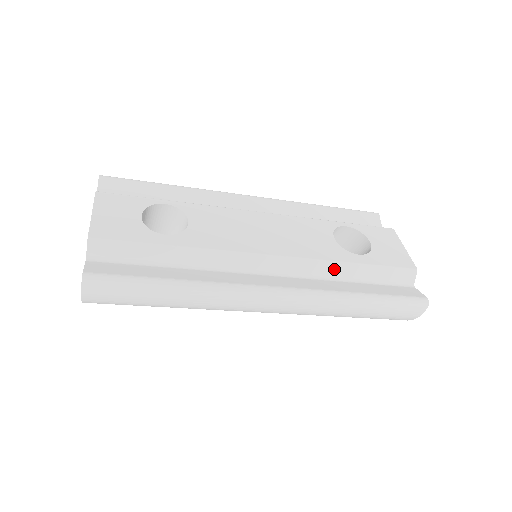
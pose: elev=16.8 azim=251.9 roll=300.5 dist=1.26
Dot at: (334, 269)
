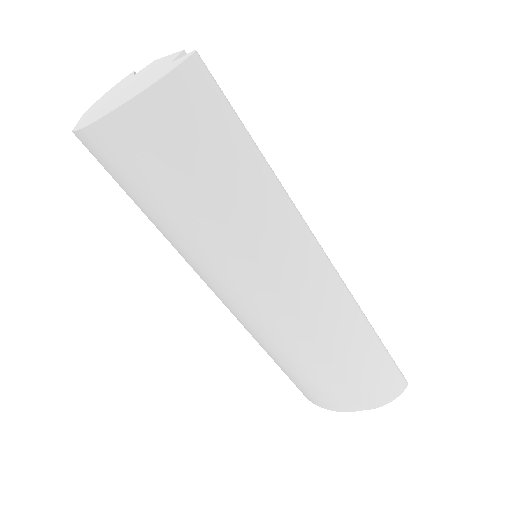
Dot at: occluded
